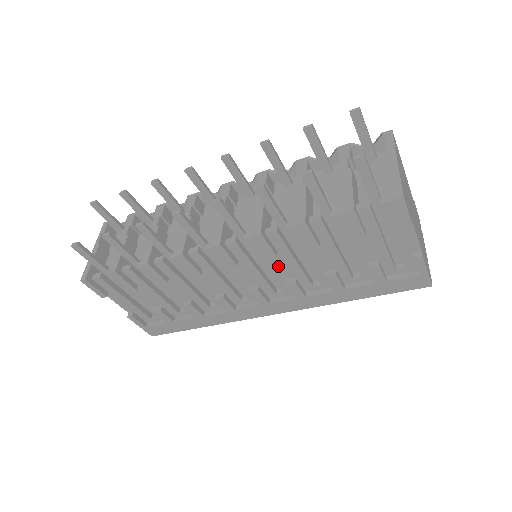
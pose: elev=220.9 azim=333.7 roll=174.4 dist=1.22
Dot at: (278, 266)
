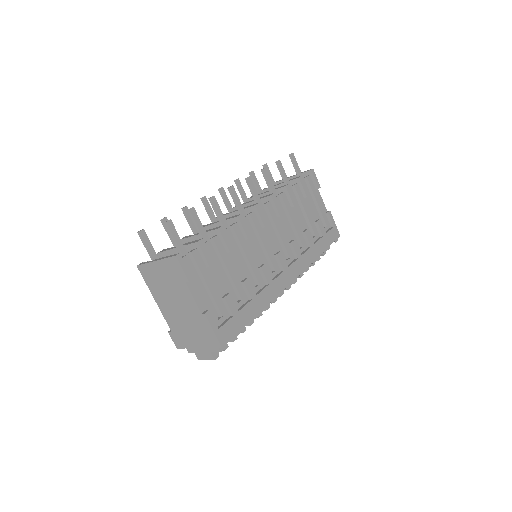
Dot at: (283, 229)
